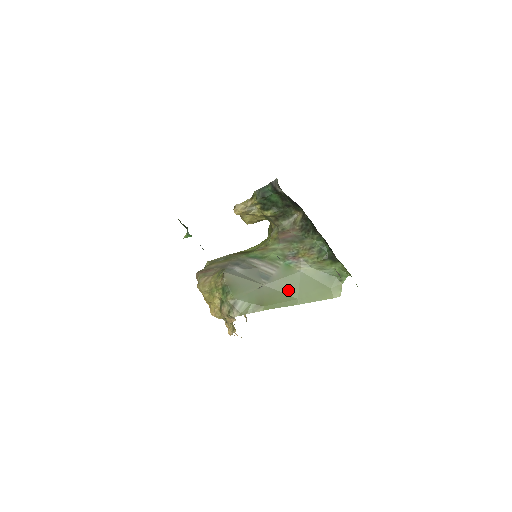
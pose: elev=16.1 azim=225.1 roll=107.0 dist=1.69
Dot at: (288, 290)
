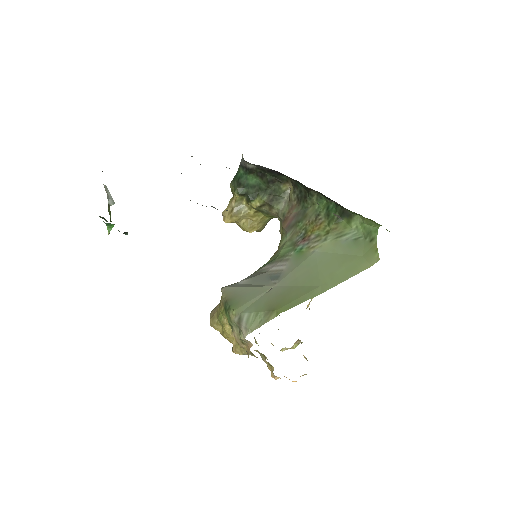
Dot at: (305, 280)
